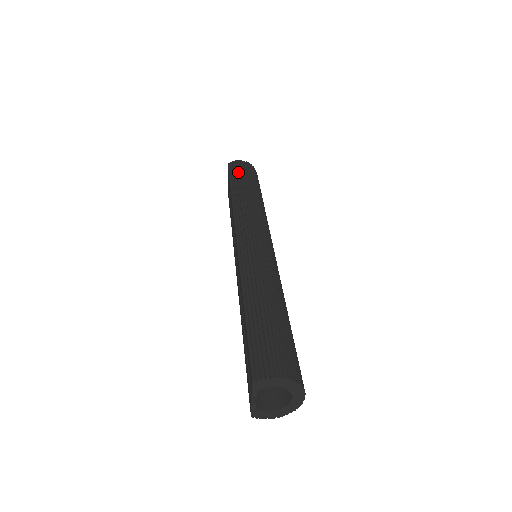
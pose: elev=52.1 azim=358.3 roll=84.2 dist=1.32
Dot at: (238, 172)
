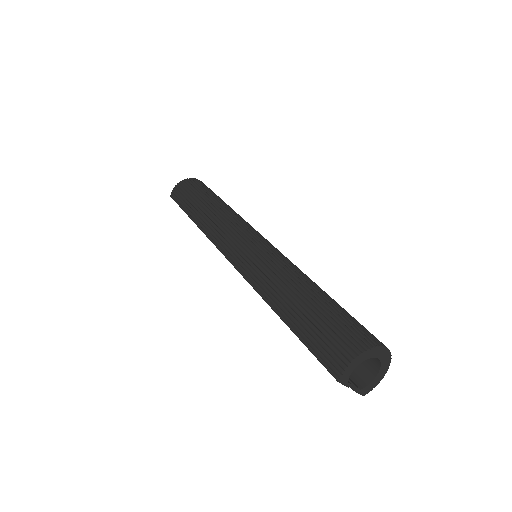
Dot at: (183, 198)
